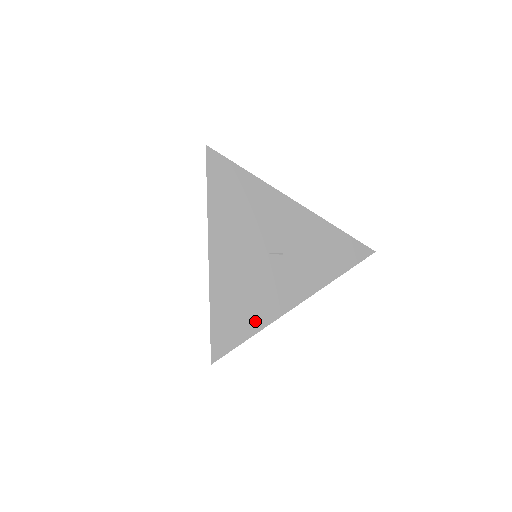
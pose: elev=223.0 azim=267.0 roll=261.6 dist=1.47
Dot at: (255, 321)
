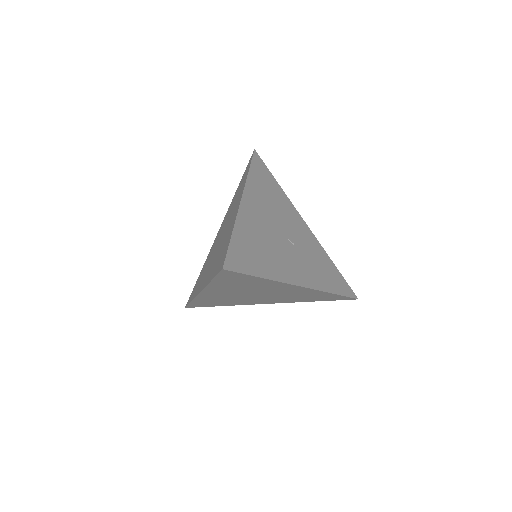
Dot at: (266, 269)
